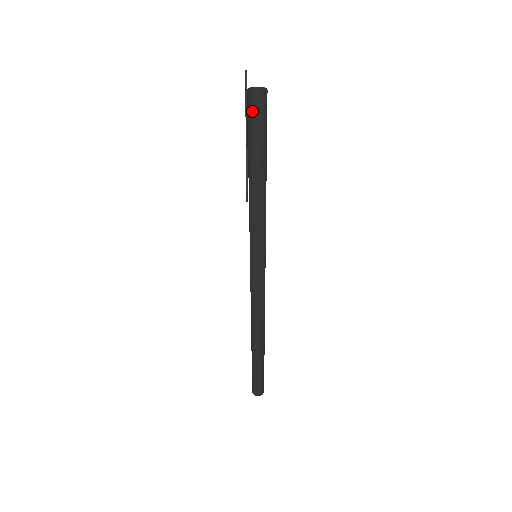
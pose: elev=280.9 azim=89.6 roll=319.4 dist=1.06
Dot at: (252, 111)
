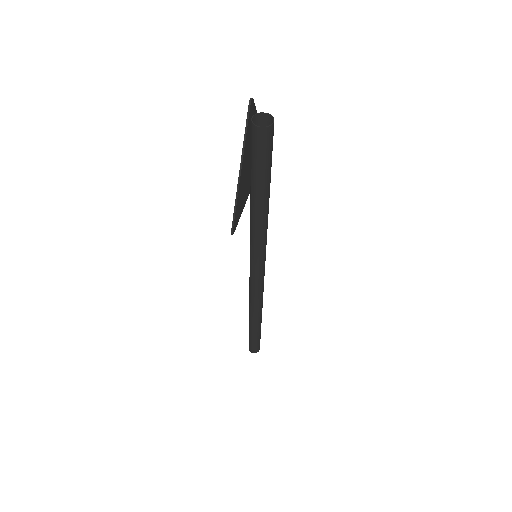
Dot at: (254, 141)
